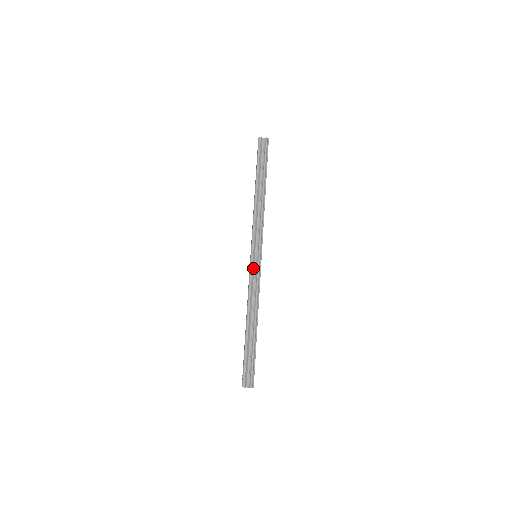
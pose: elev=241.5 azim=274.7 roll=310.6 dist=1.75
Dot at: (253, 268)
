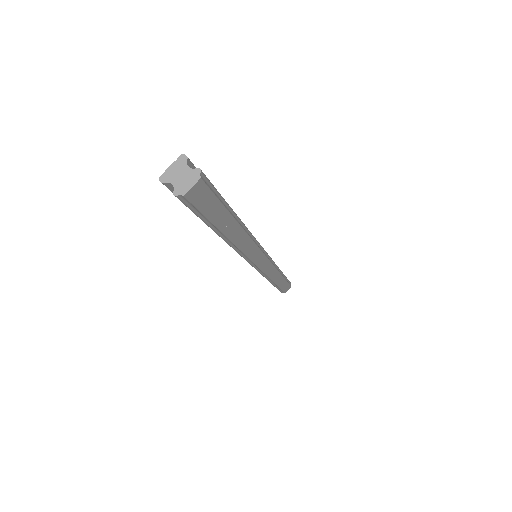
Dot at: occluded
